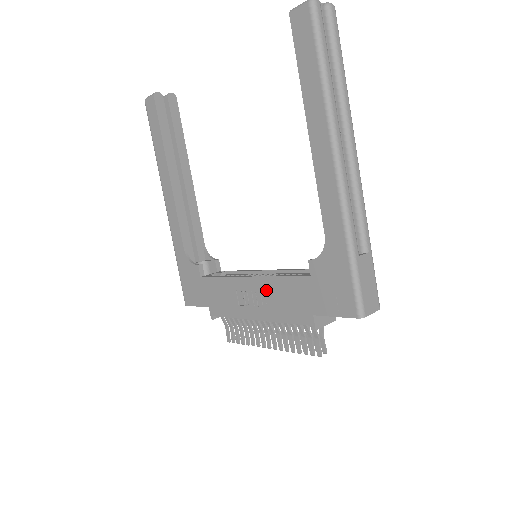
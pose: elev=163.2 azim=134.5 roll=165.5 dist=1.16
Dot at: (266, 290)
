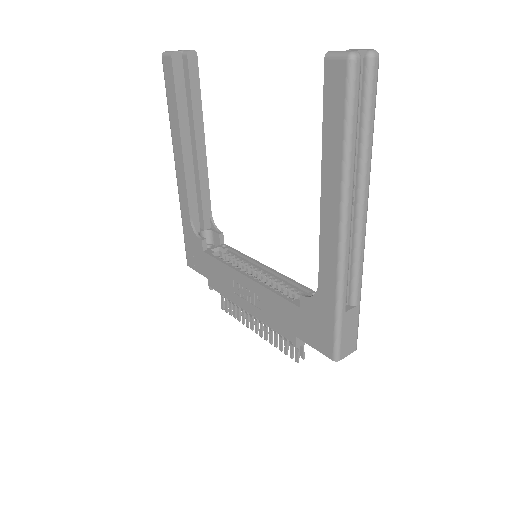
Dot at: (259, 295)
